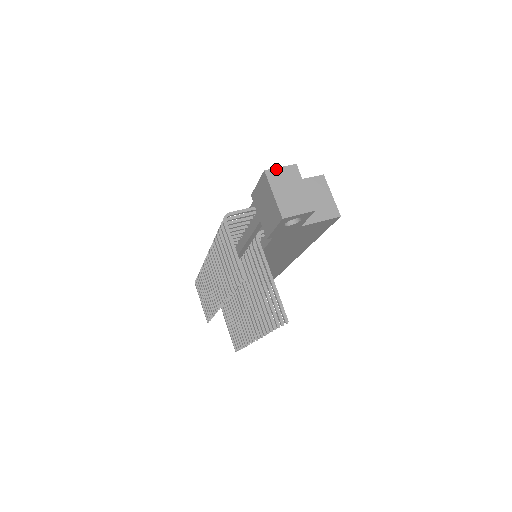
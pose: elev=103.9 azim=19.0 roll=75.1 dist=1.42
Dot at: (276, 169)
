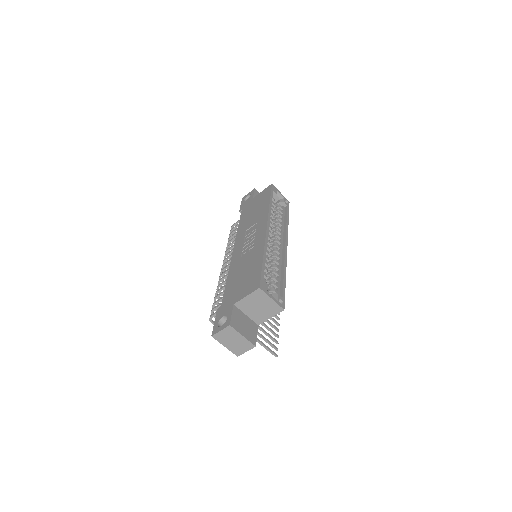
Dot at: (218, 333)
